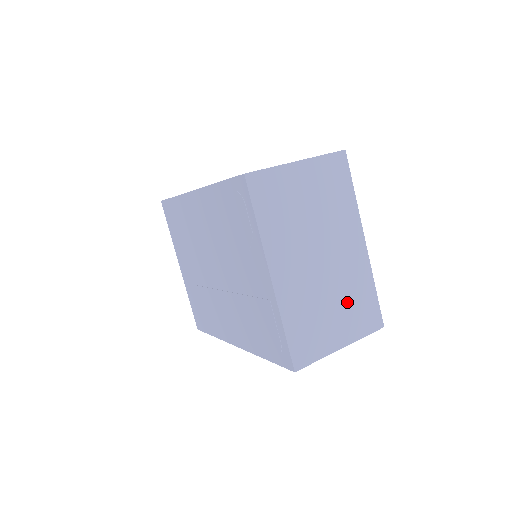
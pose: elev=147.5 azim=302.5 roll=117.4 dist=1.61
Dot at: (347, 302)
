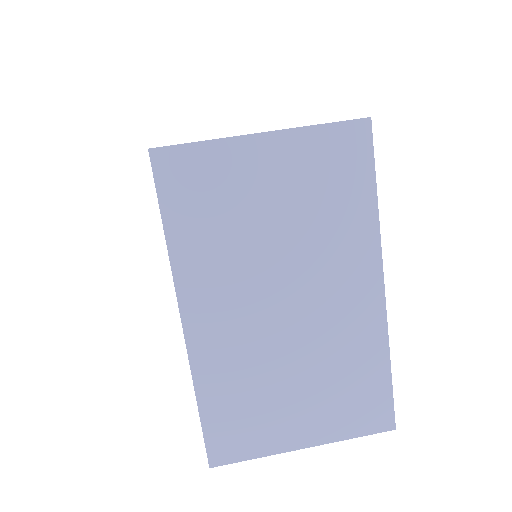
Dot at: (327, 380)
